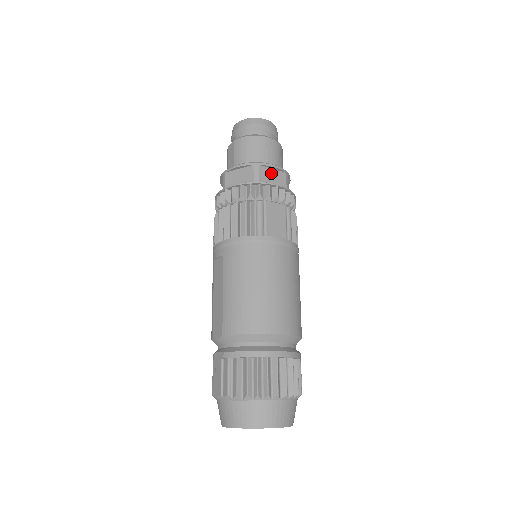
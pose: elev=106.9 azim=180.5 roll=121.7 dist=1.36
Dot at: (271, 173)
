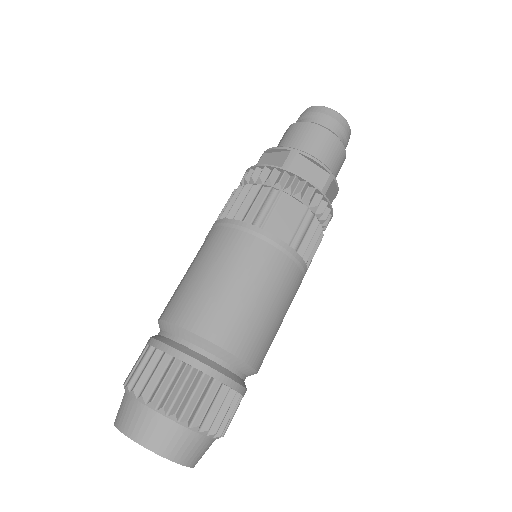
Dot at: (309, 167)
